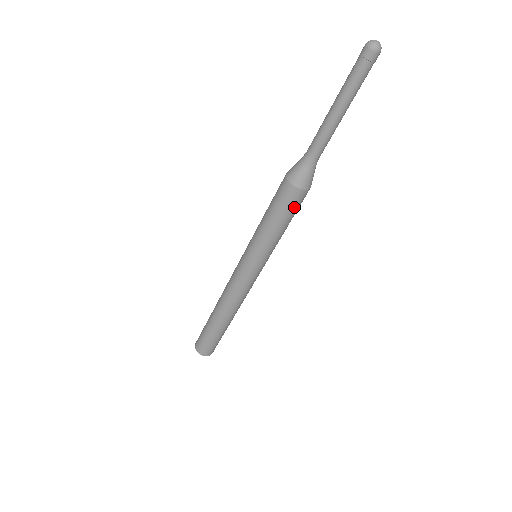
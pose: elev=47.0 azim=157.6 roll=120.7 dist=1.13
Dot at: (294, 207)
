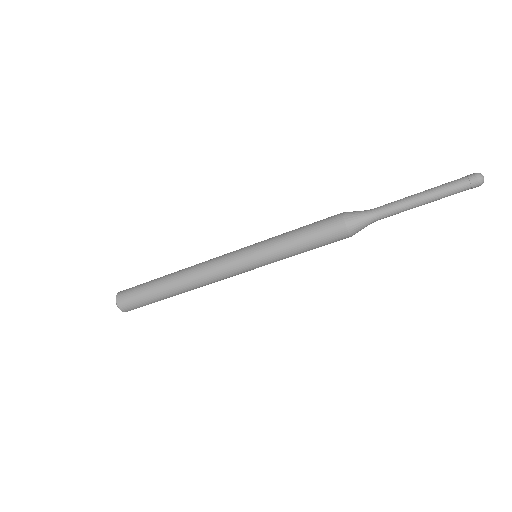
Dot at: (327, 236)
